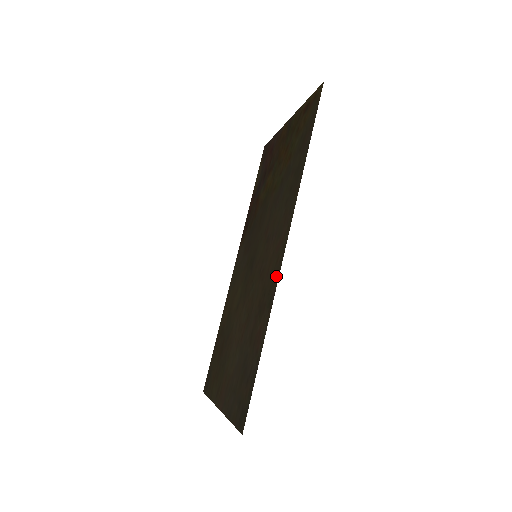
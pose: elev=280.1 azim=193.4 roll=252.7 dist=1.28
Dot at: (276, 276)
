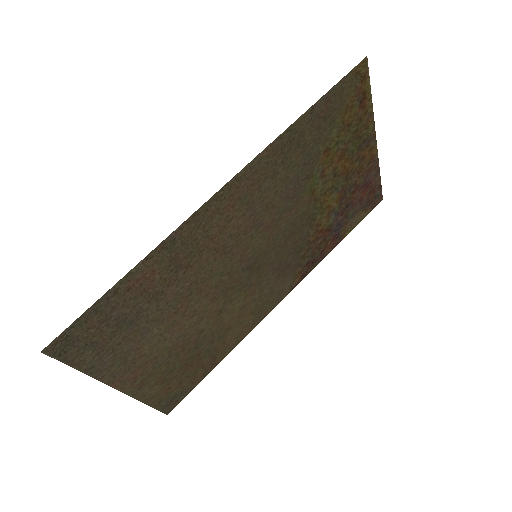
Dot at: (194, 221)
